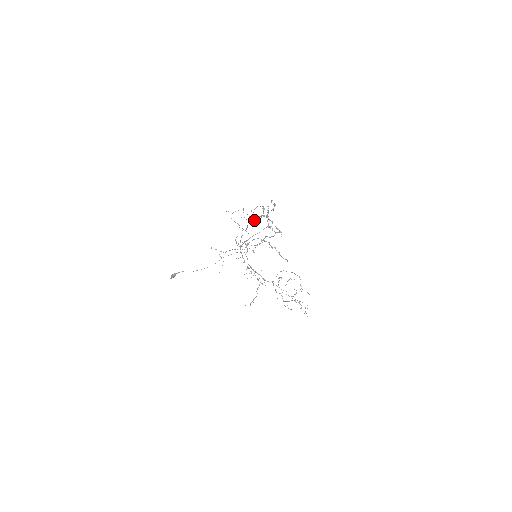
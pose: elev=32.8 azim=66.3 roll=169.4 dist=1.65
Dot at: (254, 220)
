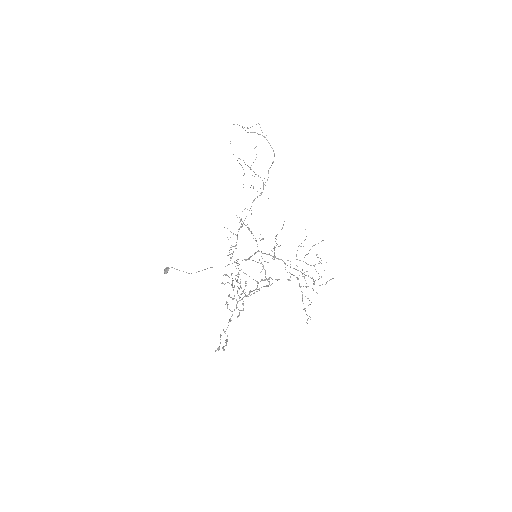
Dot at: (227, 282)
